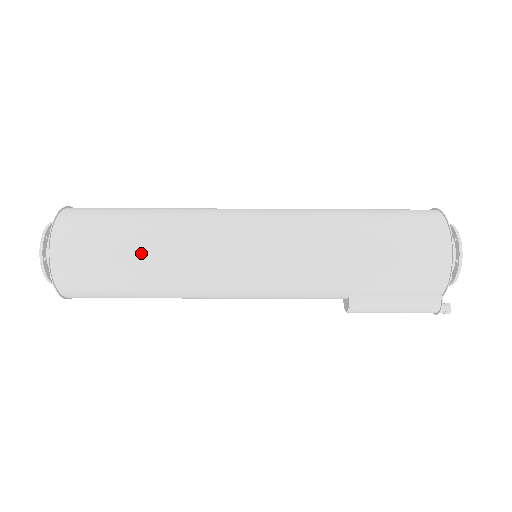
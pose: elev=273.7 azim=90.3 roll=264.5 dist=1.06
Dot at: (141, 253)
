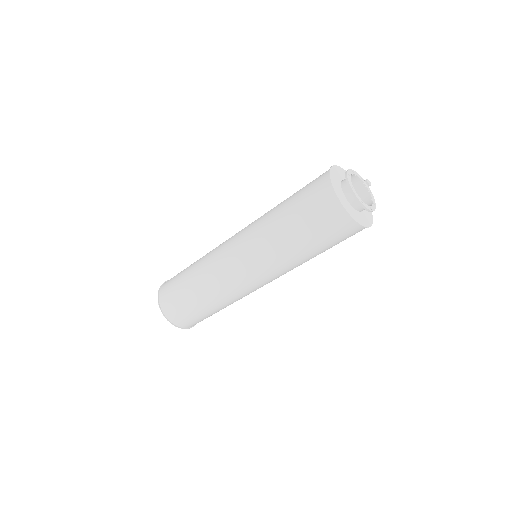
Dot at: occluded
